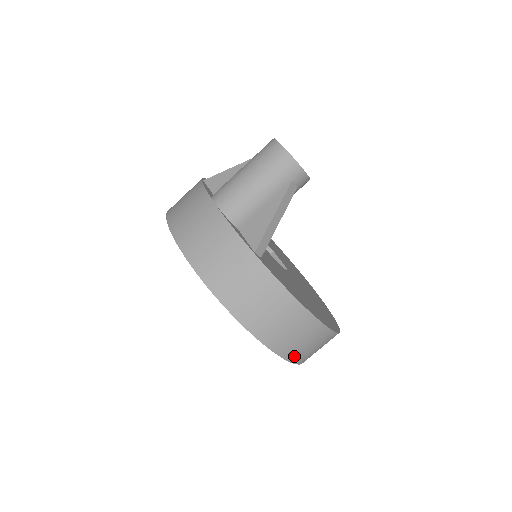
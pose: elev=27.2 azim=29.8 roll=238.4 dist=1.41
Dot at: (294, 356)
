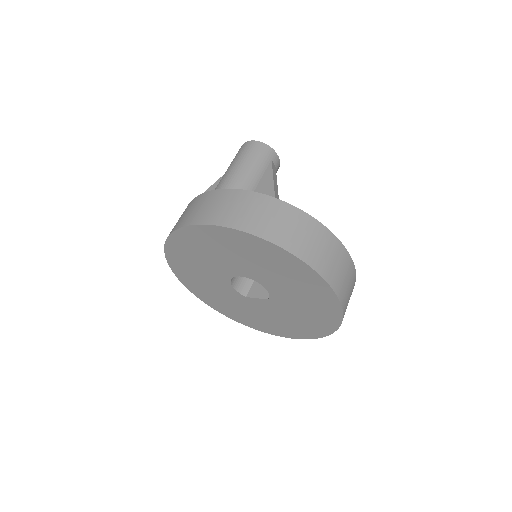
Dot at: (340, 291)
